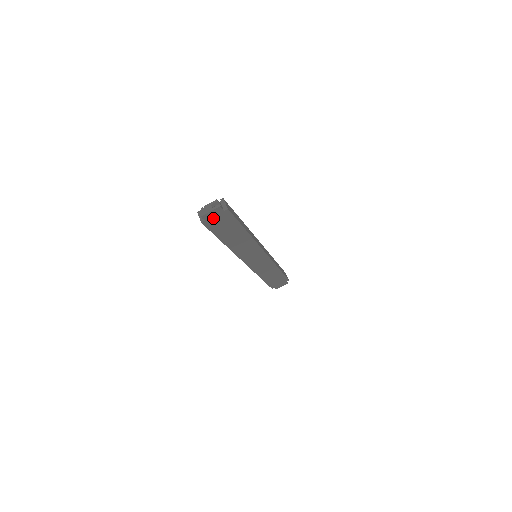
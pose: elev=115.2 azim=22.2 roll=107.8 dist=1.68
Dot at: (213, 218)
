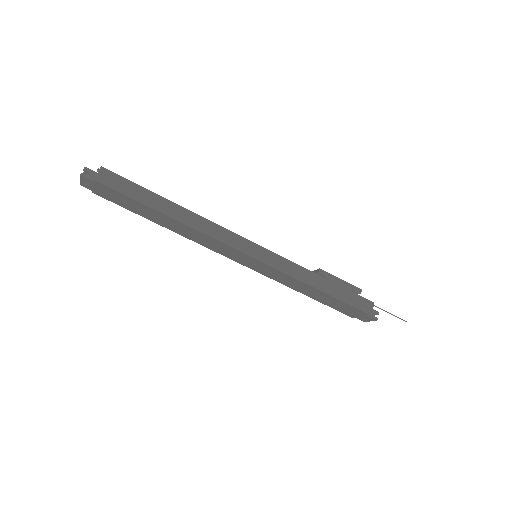
Dot at: (96, 189)
